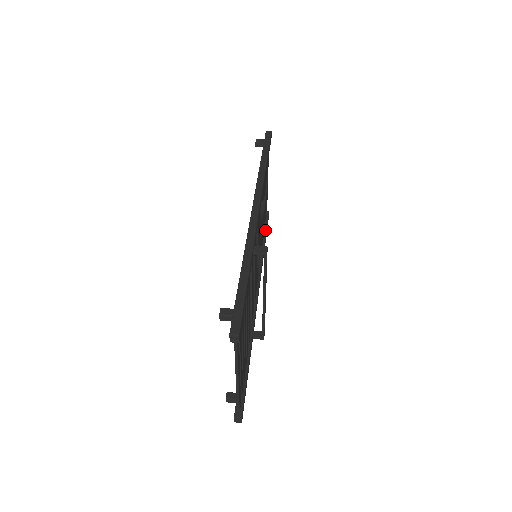
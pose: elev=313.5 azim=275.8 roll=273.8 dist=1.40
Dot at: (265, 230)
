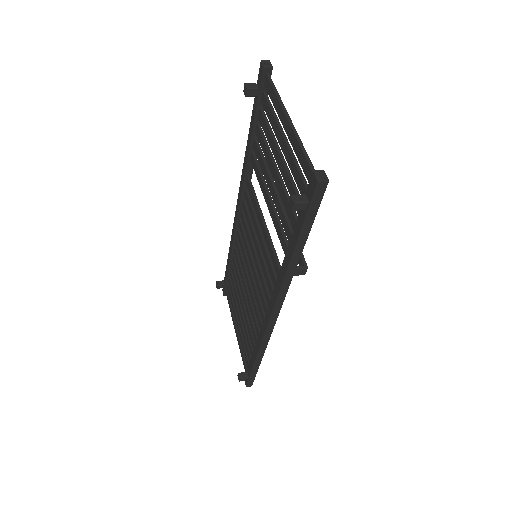
Dot at: occluded
